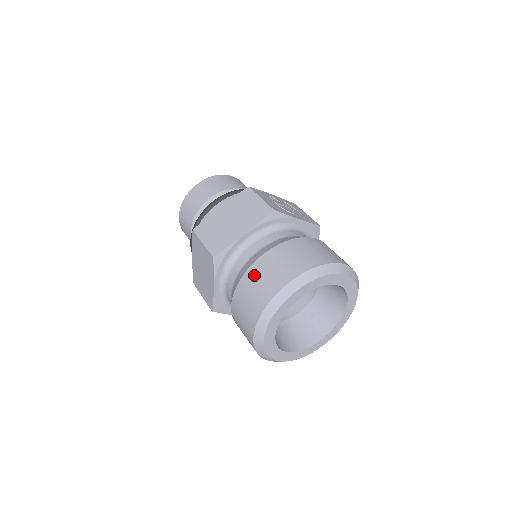
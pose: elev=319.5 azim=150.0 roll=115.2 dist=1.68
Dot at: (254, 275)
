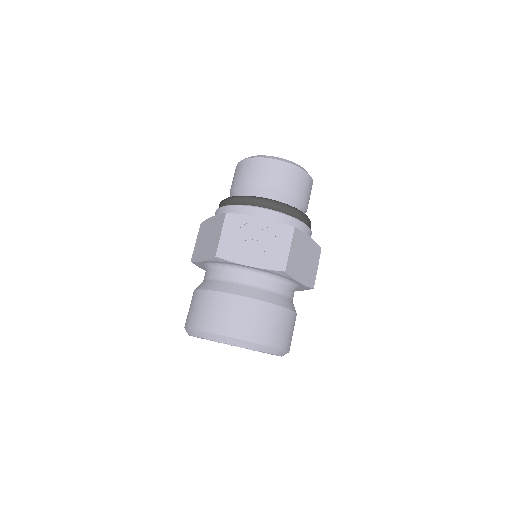
Dot at: occluded
